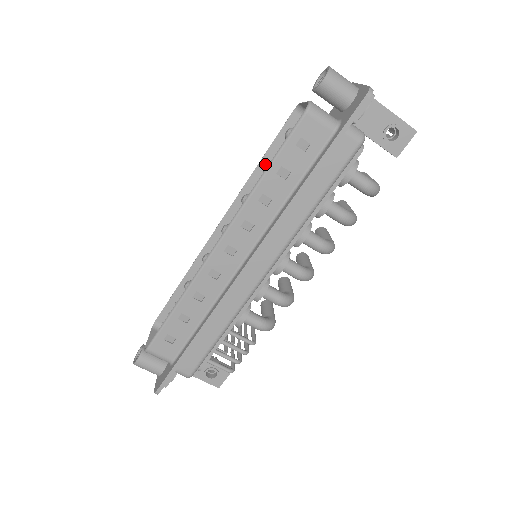
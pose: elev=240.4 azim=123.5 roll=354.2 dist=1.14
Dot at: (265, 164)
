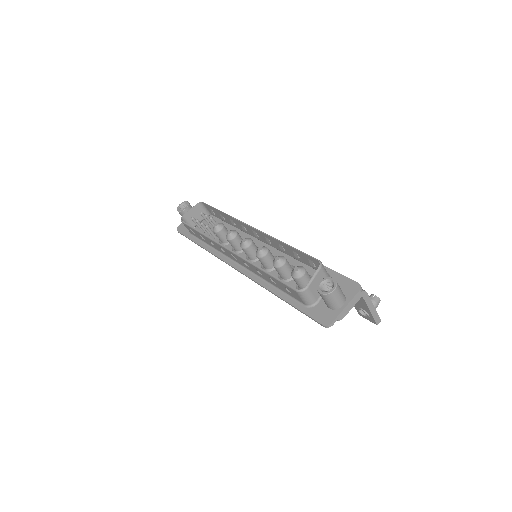
Dot at: (277, 260)
